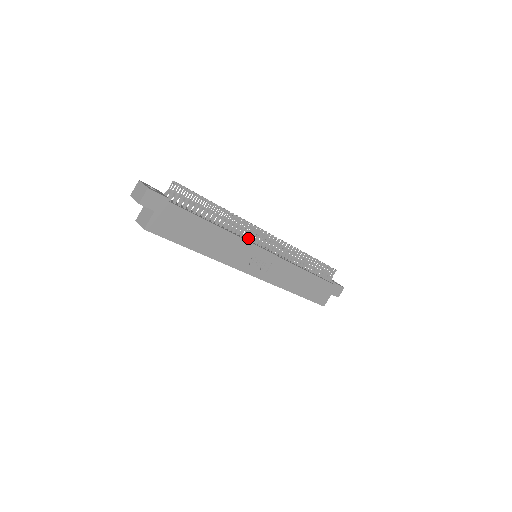
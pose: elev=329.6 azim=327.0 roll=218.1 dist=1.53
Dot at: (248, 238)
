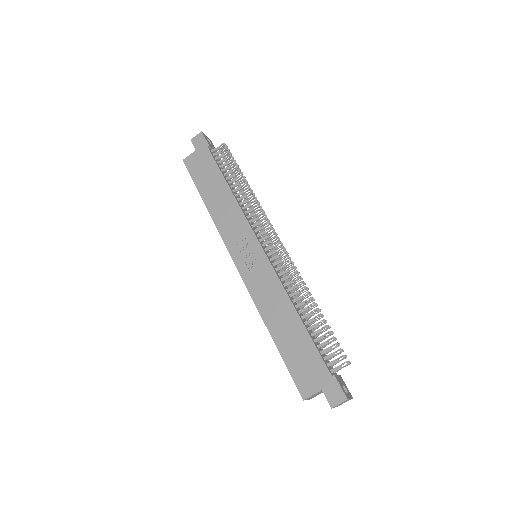
Dot at: (253, 224)
